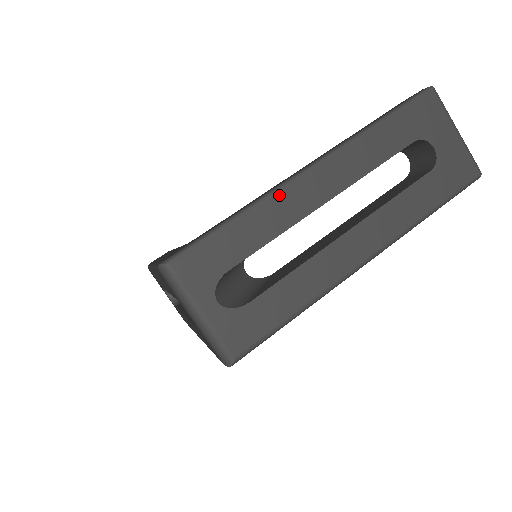
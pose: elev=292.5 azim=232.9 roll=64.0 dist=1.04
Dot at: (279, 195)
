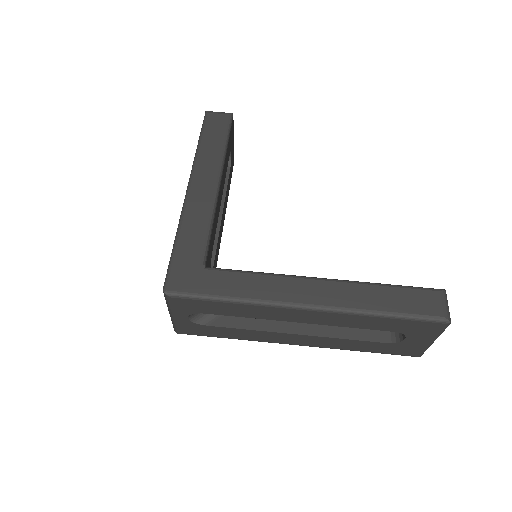
Dot at: (271, 308)
